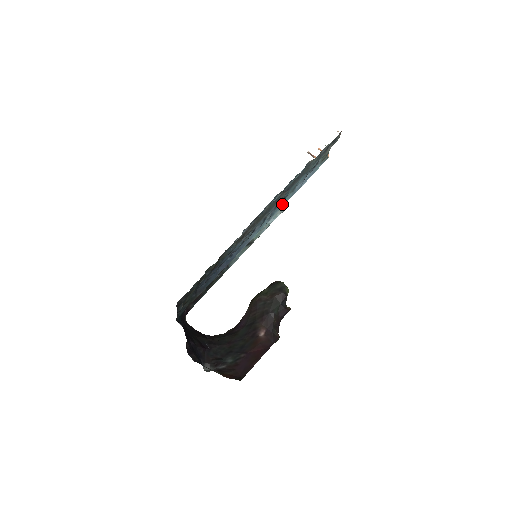
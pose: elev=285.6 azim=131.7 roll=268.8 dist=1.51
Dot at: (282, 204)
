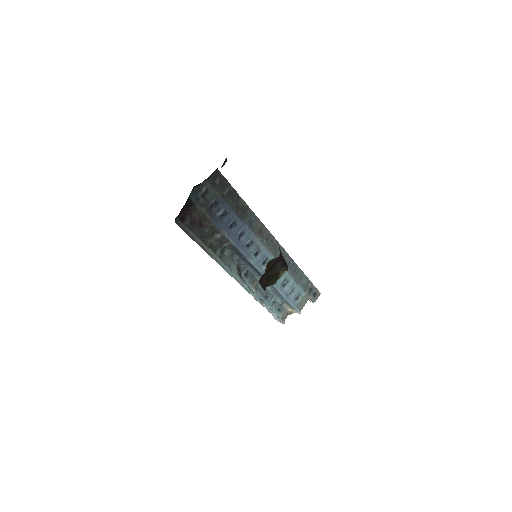
Dot at: occluded
